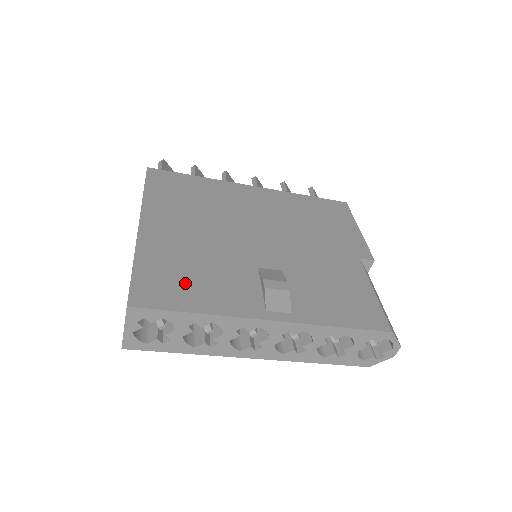
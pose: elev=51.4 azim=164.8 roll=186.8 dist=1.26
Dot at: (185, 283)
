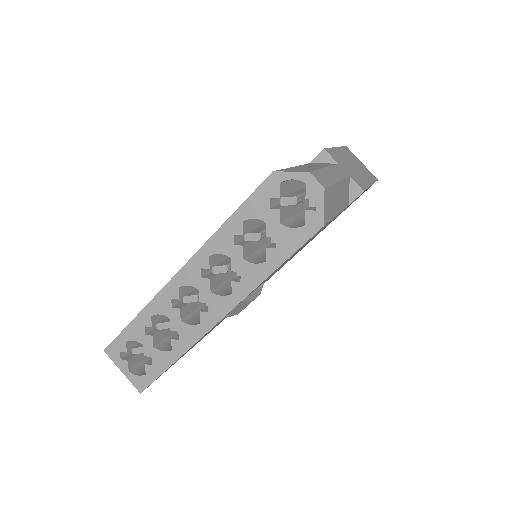
Dot at: occluded
